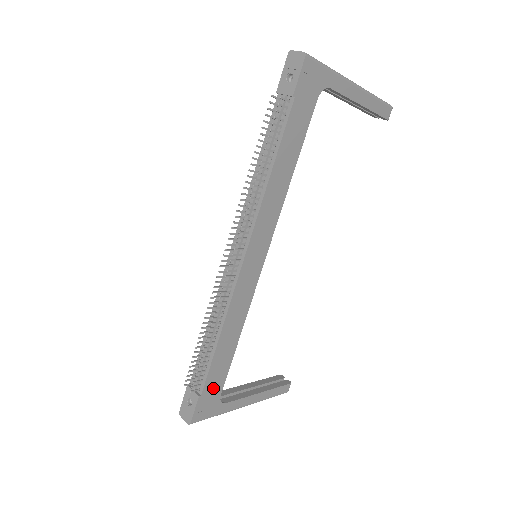
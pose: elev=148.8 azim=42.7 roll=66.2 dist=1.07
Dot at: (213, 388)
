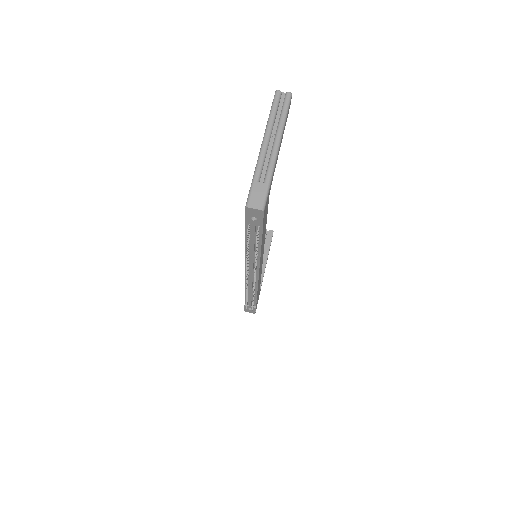
Dot at: occluded
